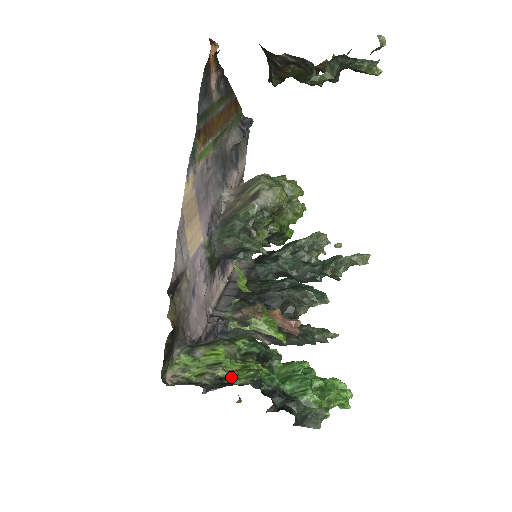
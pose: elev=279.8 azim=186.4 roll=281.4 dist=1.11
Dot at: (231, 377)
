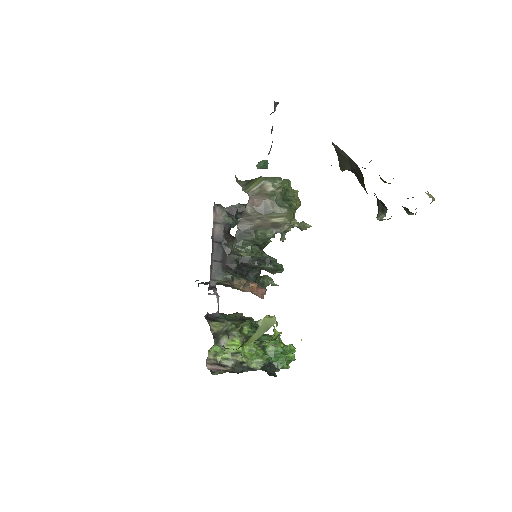
Dot at: (247, 361)
